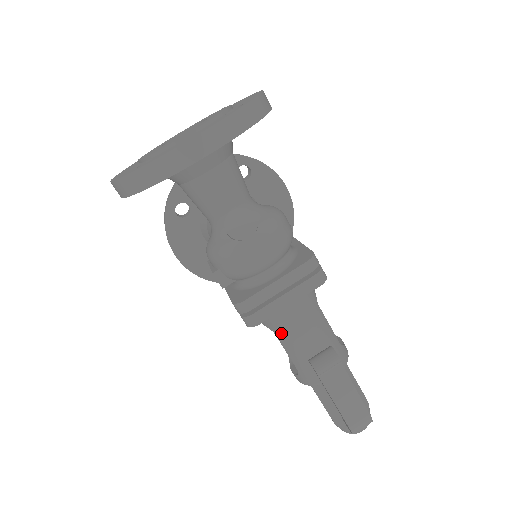
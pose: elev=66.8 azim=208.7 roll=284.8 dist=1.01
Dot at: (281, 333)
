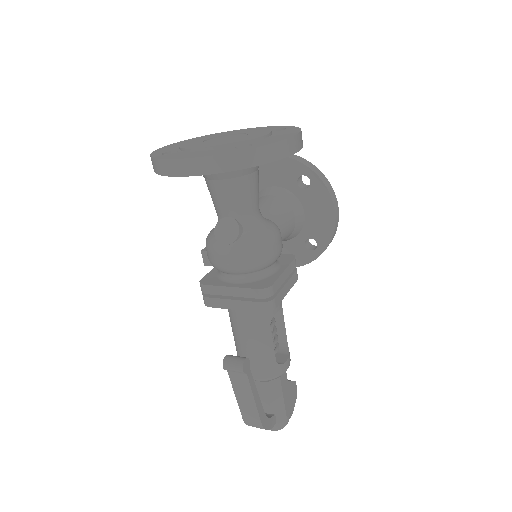
Dot at: (232, 323)
